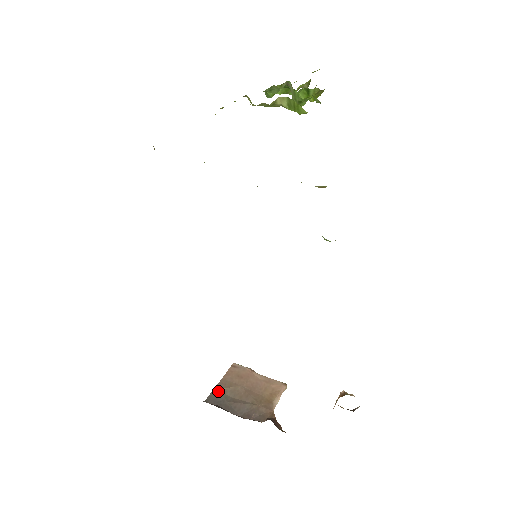
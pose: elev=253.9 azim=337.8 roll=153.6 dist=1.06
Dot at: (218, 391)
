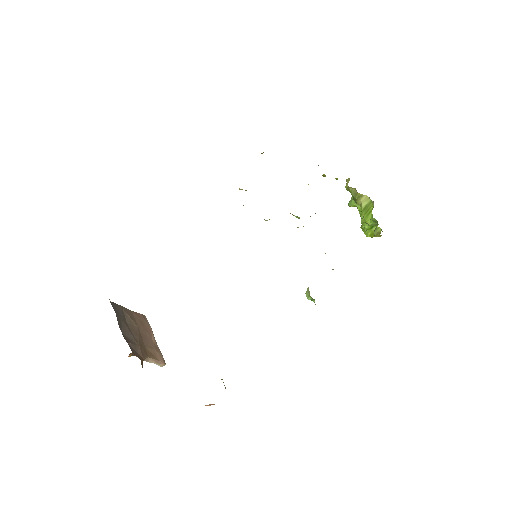
Dot at: (123, 309)
